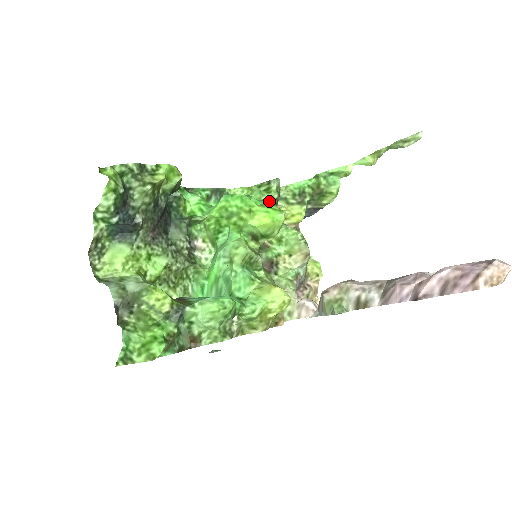
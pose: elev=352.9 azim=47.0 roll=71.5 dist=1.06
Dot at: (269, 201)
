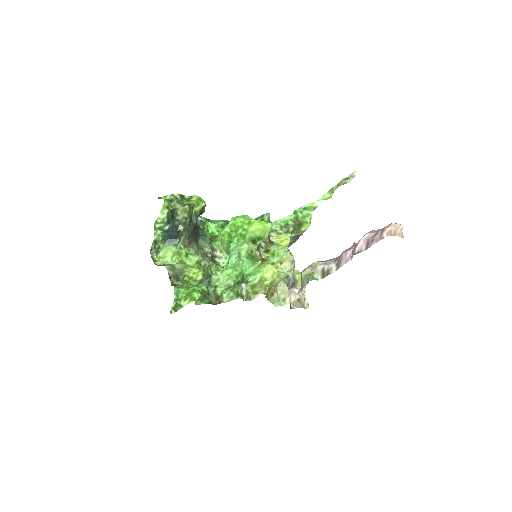
Dot at: occluded
